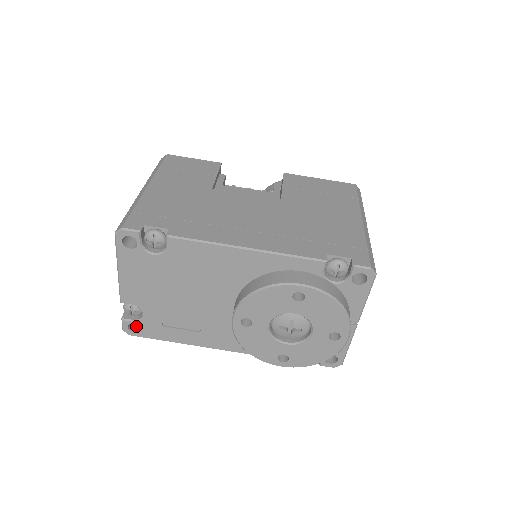
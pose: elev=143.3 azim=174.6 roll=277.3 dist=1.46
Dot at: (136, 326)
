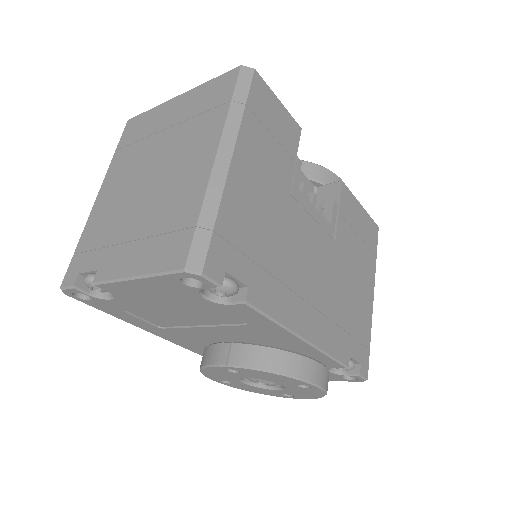
Dot at: occluded
